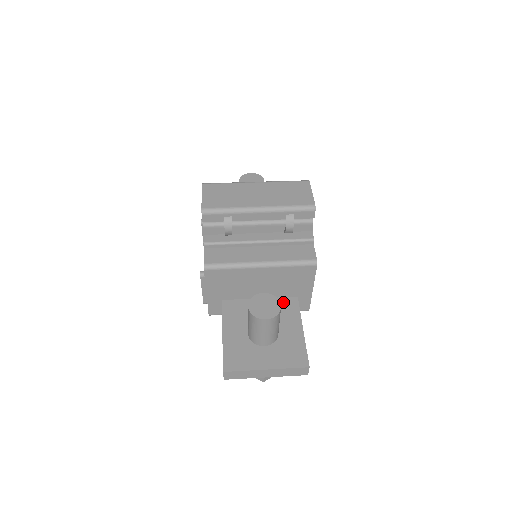
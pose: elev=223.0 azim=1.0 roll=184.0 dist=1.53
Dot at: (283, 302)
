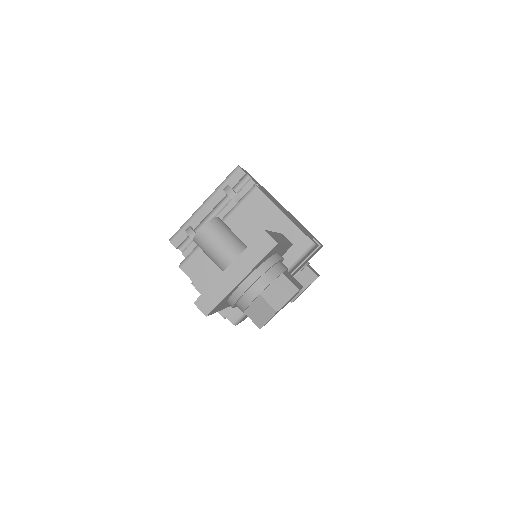
Dot at: occluded
